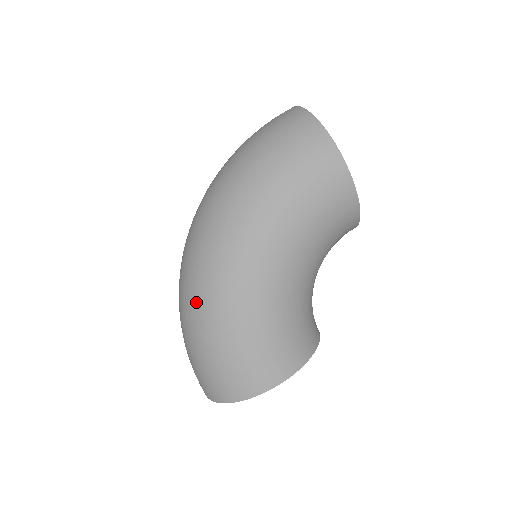
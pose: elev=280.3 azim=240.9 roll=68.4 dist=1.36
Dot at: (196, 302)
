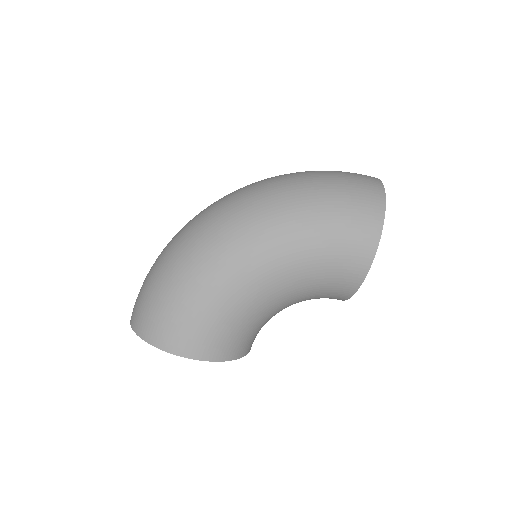
Dot at: (186, 248)
